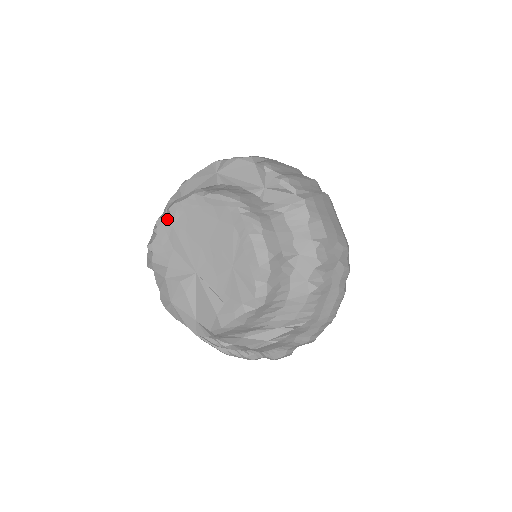
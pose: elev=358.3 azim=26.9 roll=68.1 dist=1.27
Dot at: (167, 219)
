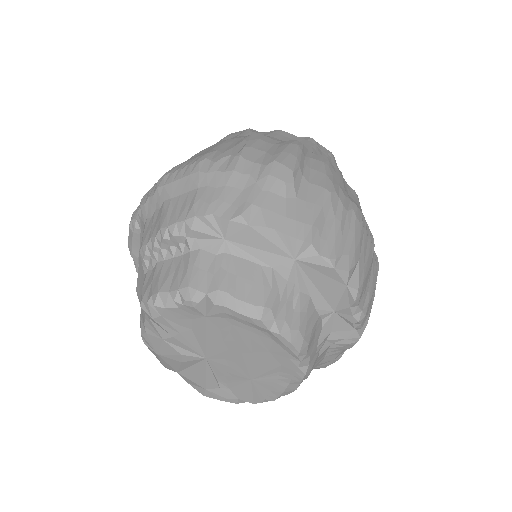
Dot at: (203, 307)
